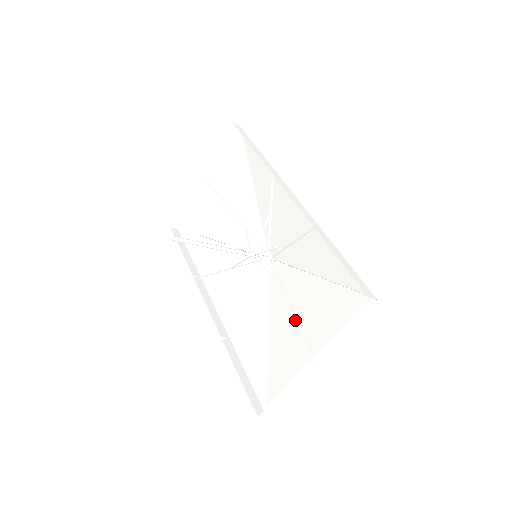
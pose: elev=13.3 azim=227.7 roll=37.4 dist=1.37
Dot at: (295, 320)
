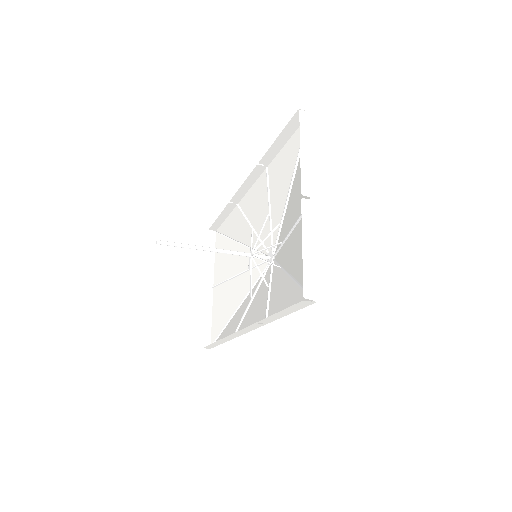
Dot at: (296, 228)
